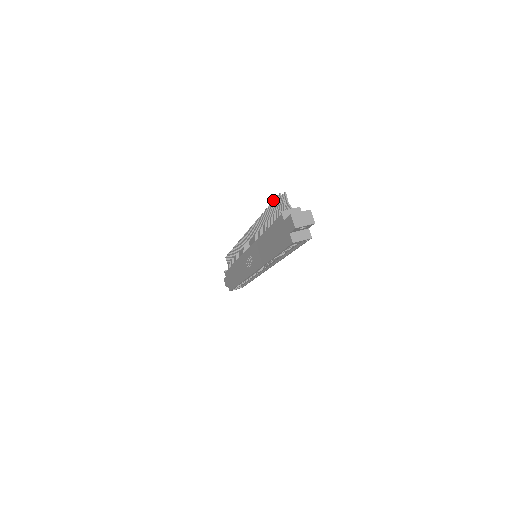
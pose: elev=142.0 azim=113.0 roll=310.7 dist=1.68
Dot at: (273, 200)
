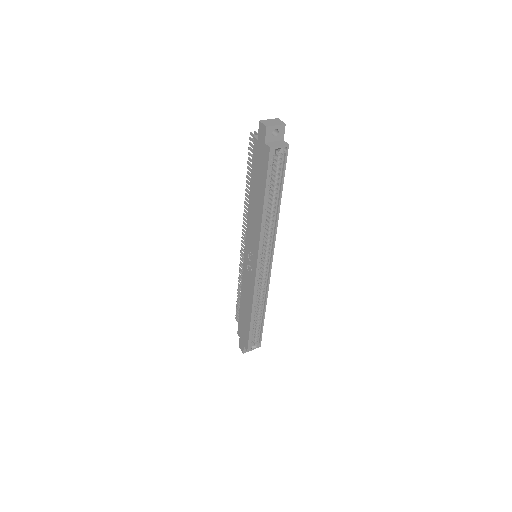
Dot at: (248, 152)
